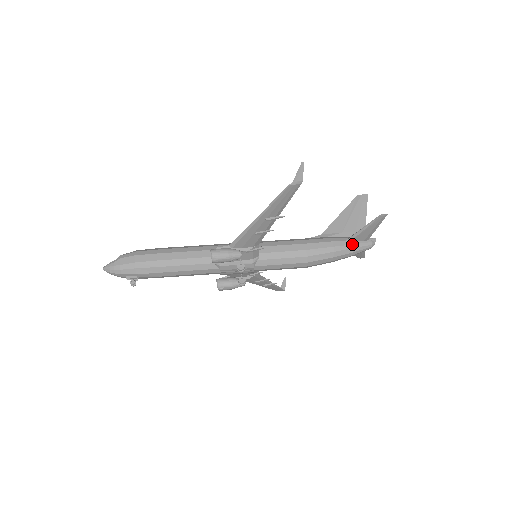
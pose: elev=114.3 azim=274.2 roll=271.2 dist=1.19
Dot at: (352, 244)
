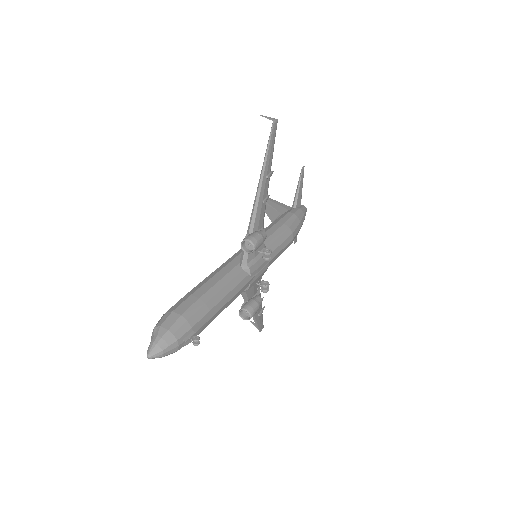
Dot at: (299, 208)
